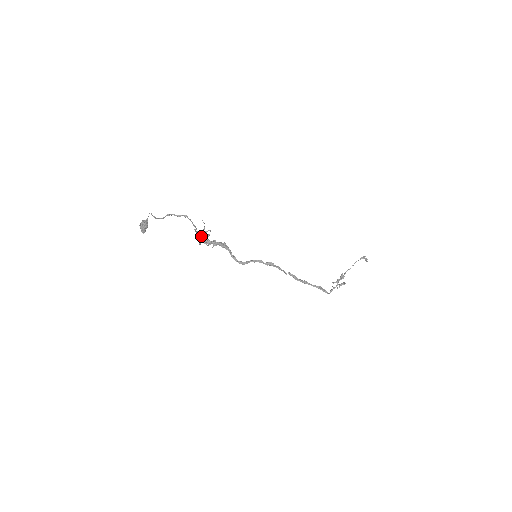
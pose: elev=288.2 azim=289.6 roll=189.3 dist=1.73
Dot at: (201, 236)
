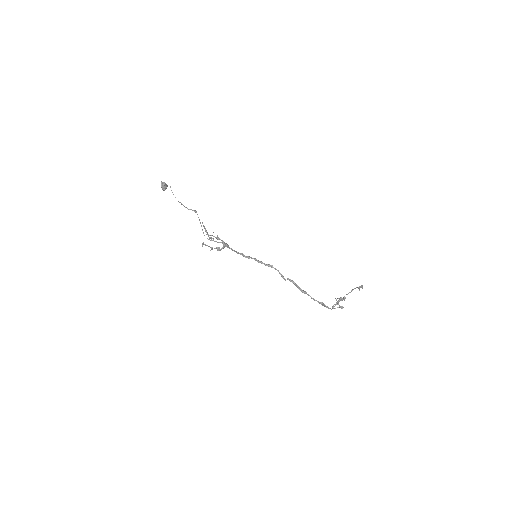
Dot at: occluded
